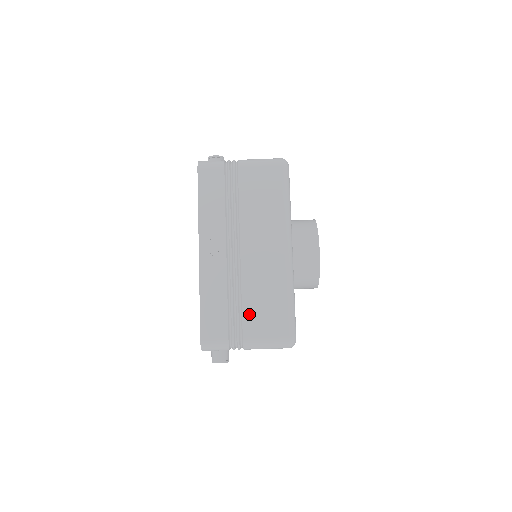
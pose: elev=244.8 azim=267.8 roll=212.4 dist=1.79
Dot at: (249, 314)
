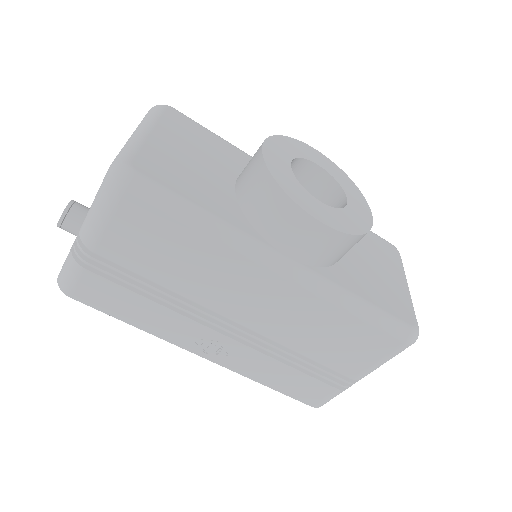
Dot at: (329, 359)
